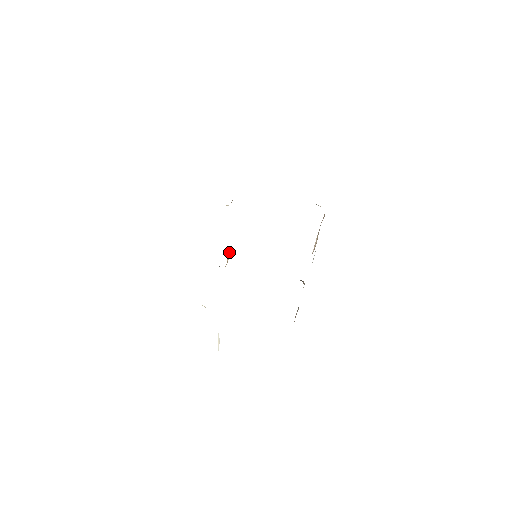
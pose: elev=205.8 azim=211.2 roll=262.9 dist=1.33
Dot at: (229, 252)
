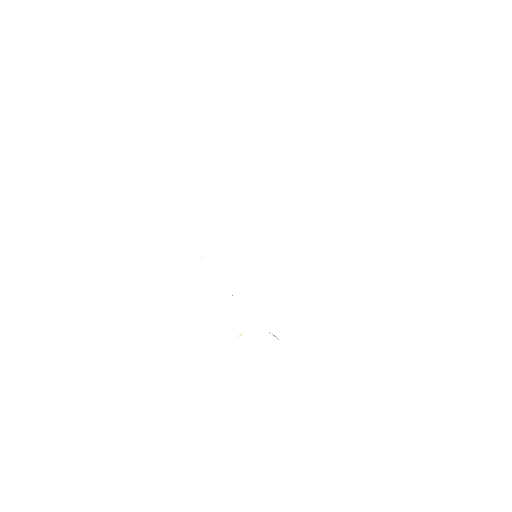
Dot at: occluded
